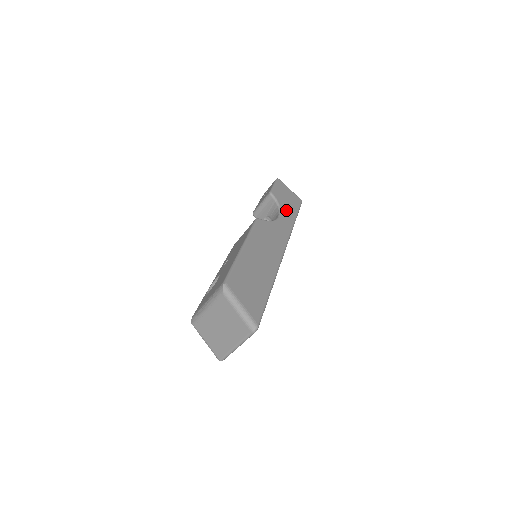
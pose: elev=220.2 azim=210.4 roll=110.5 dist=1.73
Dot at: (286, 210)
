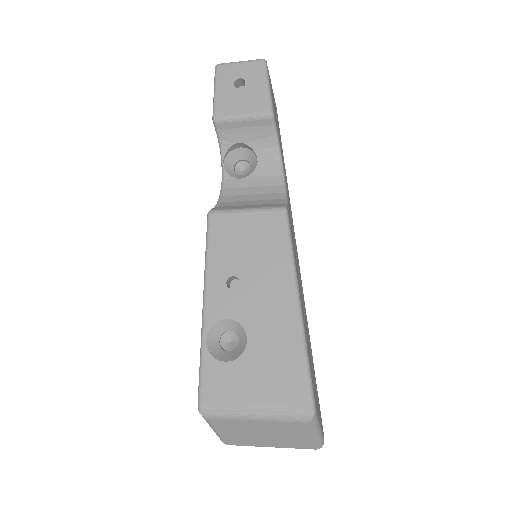
Dot at: occluded
